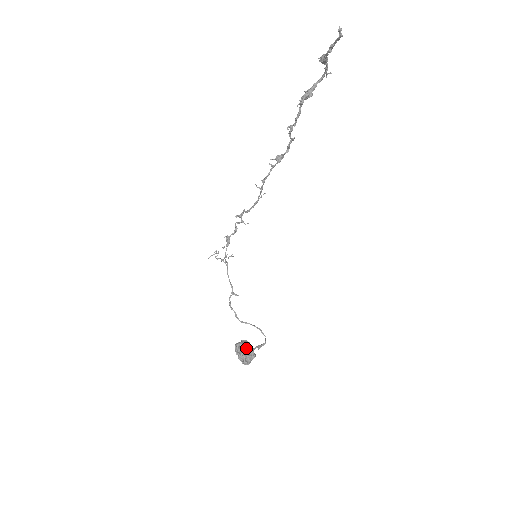
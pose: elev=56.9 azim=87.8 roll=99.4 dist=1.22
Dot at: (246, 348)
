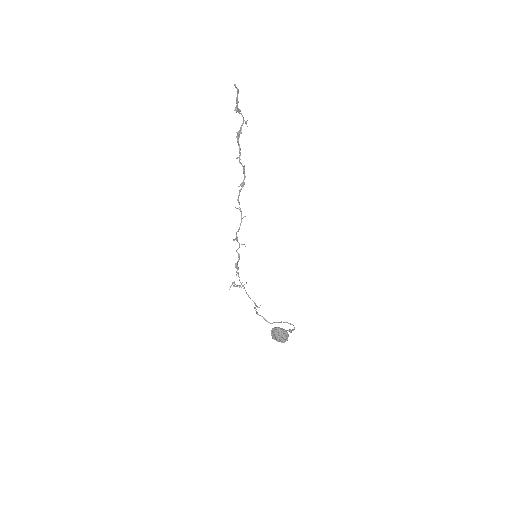
Dot at: (278, 328)
